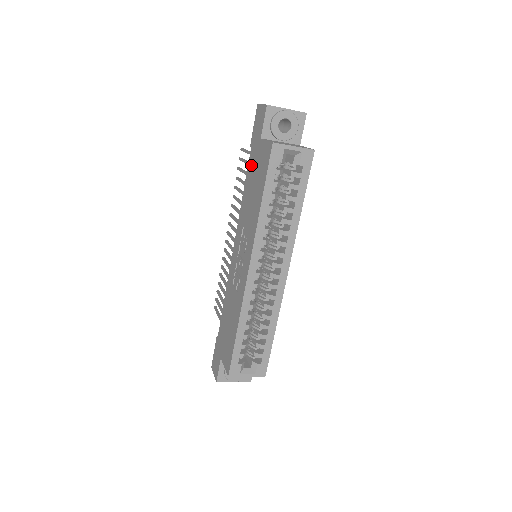
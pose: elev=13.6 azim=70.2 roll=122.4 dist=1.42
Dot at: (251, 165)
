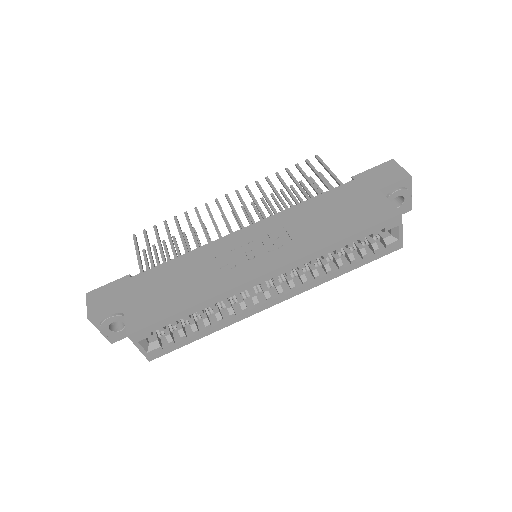
Dot at: (343, 193)
